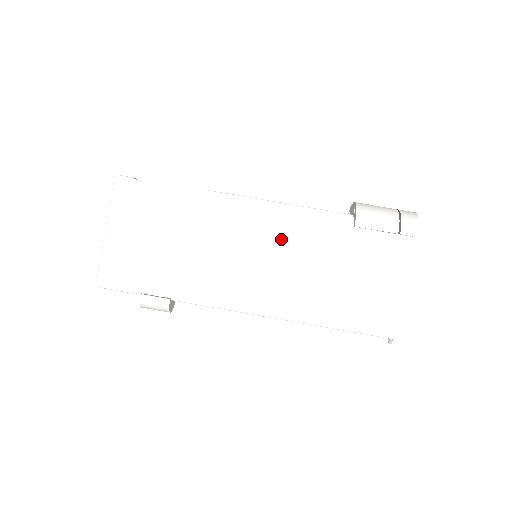
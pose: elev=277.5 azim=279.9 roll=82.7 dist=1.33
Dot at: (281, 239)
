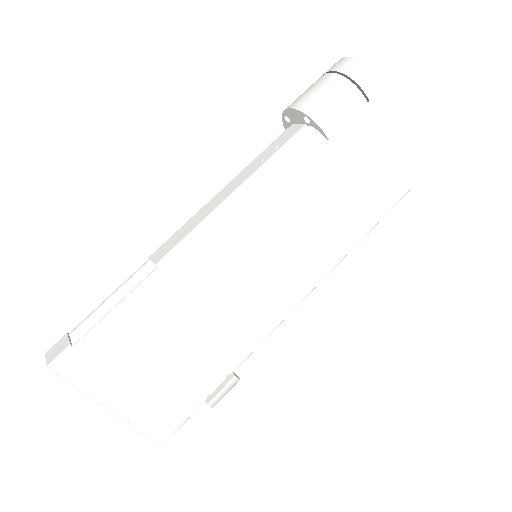
Dot at: (268, 221)
